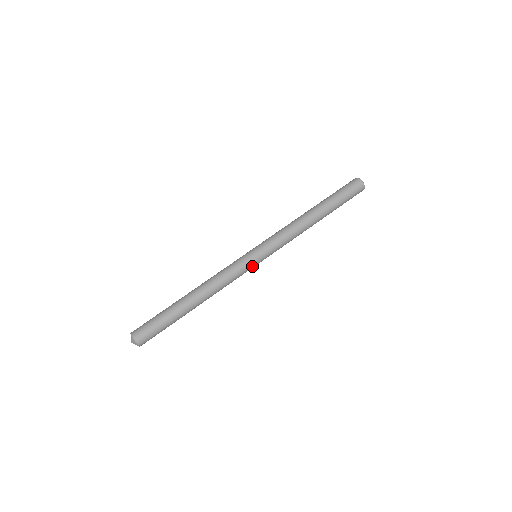
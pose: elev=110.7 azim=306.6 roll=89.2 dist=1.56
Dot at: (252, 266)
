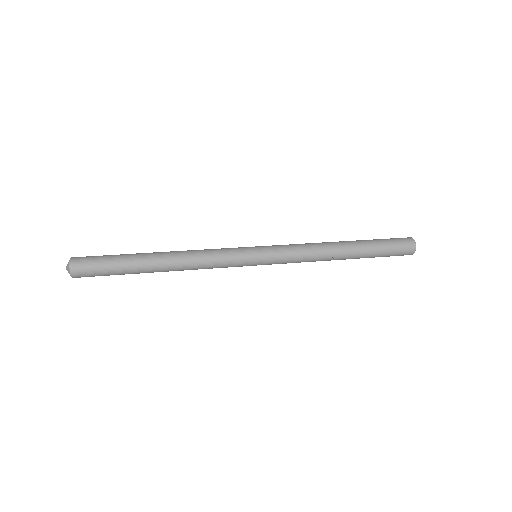
Dot at: (246, 260)
